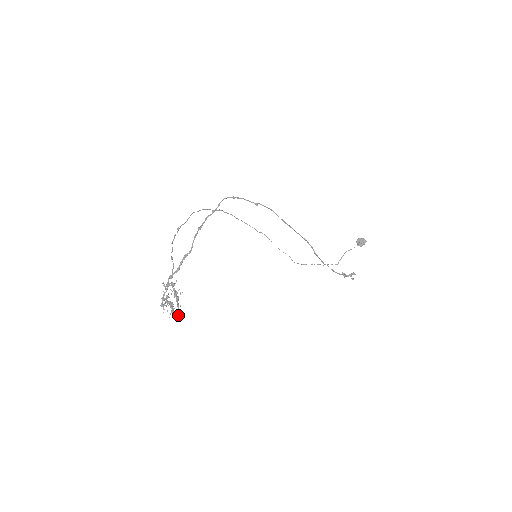
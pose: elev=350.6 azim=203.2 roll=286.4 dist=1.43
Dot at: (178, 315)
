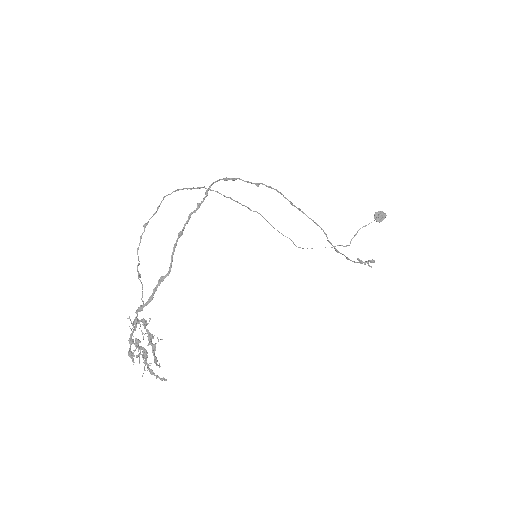
Dot at: (157, 376)
